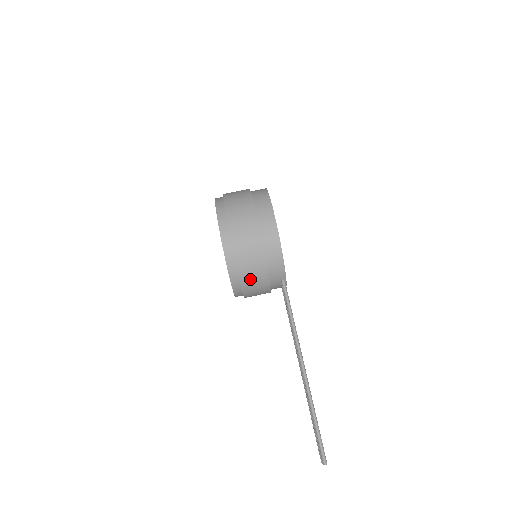
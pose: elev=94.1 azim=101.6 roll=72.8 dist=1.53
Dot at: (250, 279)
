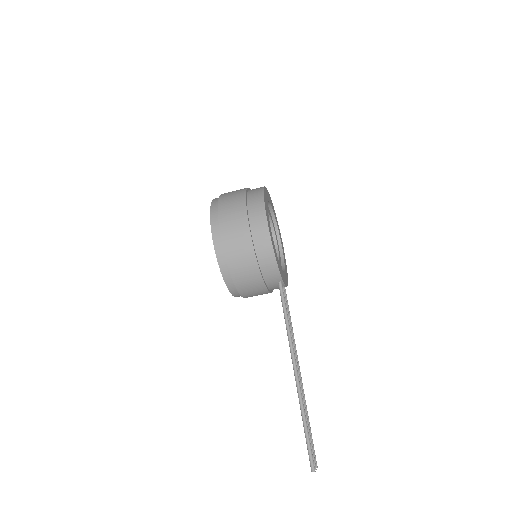
Dot at: (244, 282)
